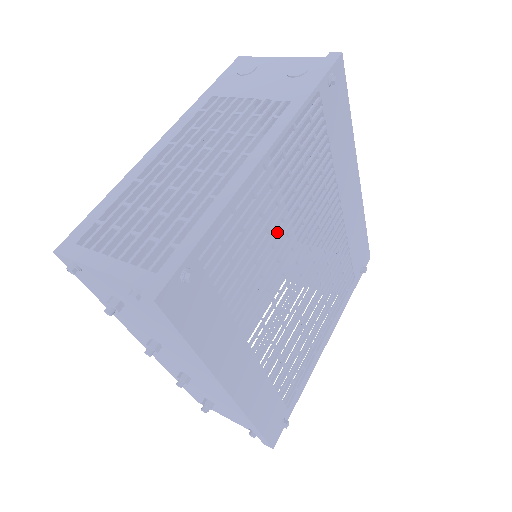
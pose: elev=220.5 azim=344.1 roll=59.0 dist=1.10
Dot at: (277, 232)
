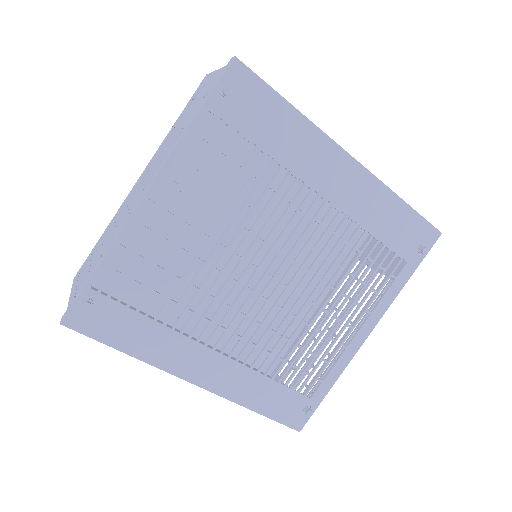
Dot at: (201, 250)
